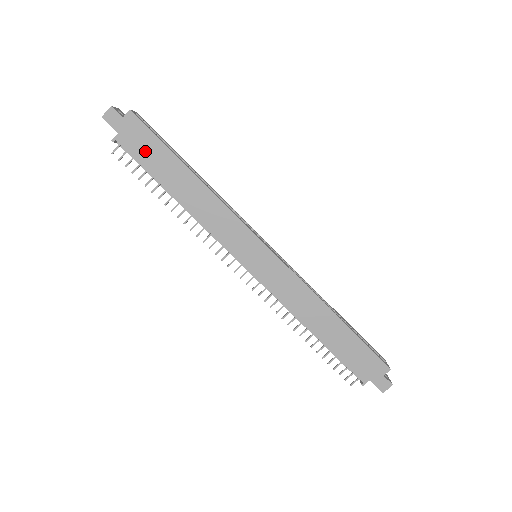
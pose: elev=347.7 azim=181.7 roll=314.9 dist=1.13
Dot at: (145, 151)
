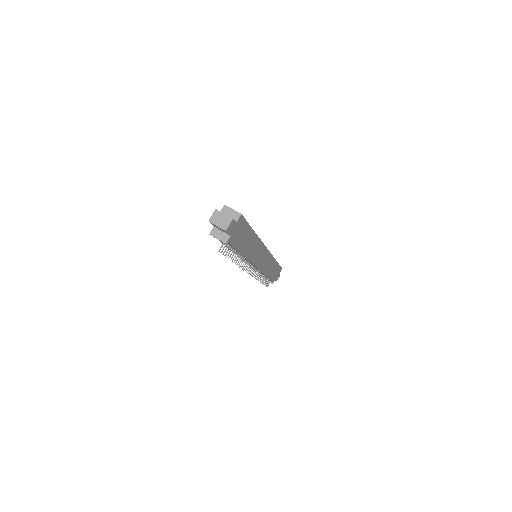
Dot at: (240, 237)
